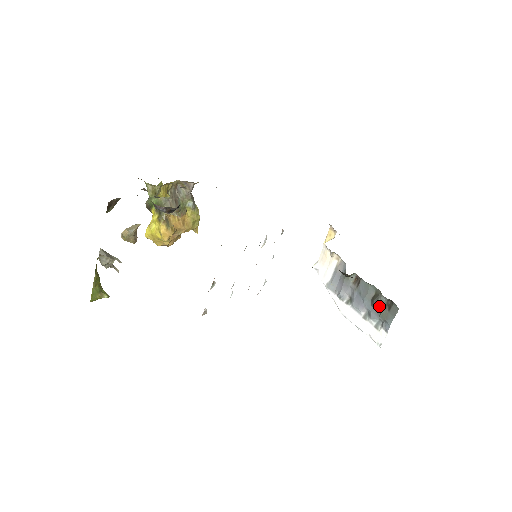
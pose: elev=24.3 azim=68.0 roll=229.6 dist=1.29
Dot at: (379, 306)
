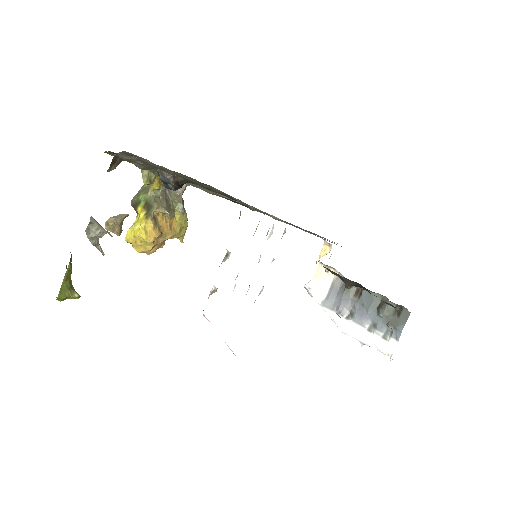
Dot at: (387, 314)
